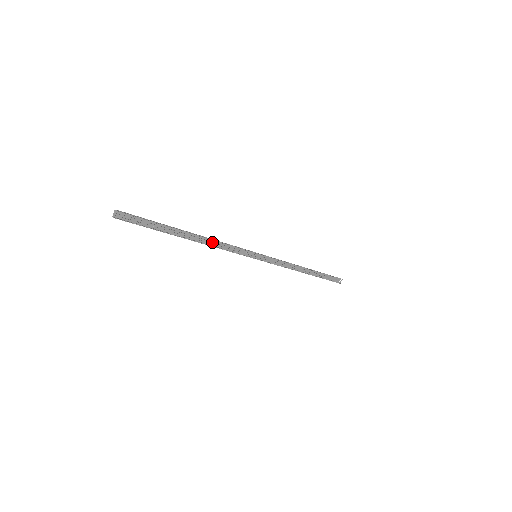
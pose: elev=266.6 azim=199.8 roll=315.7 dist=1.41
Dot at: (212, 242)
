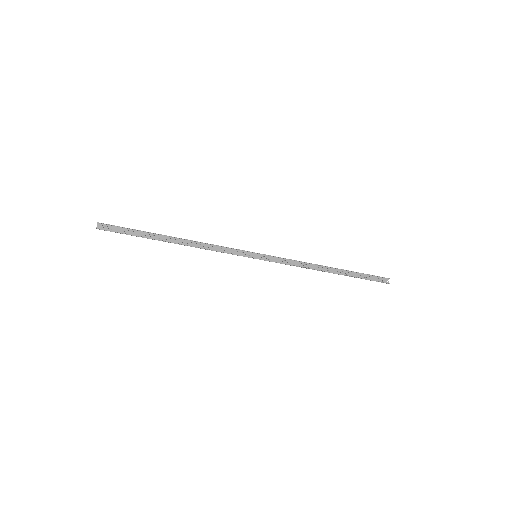
Dot at: (199, 244)
